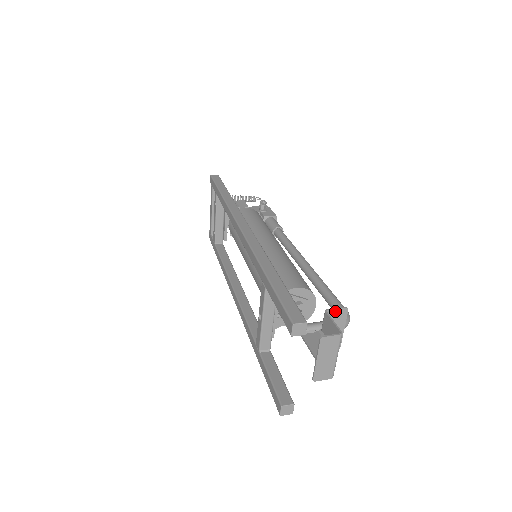
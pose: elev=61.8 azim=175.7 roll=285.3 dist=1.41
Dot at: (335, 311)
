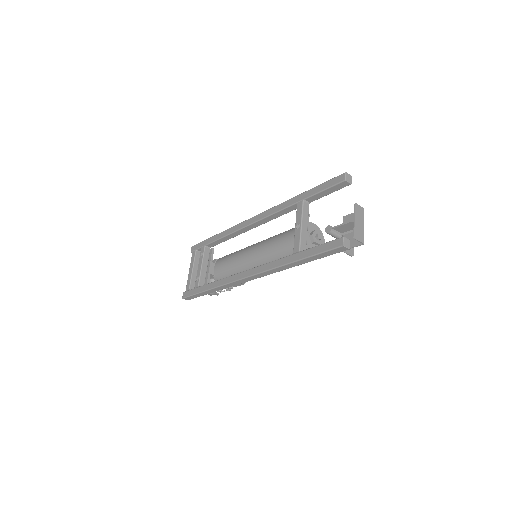
Dot at: occluded
